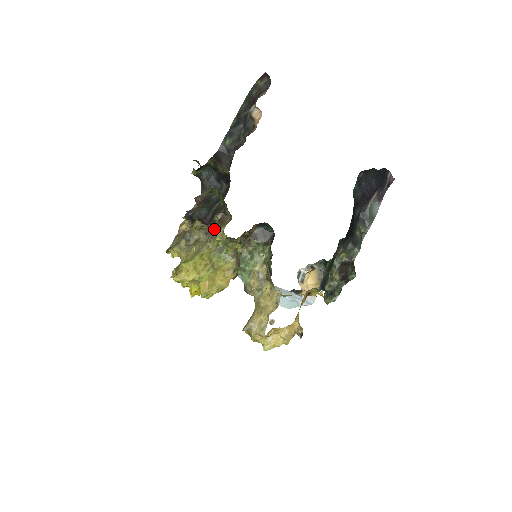
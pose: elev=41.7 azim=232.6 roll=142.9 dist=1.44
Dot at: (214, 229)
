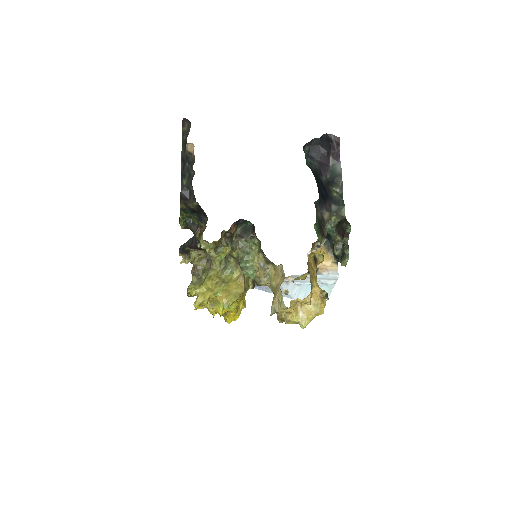
Dot at: occluded
